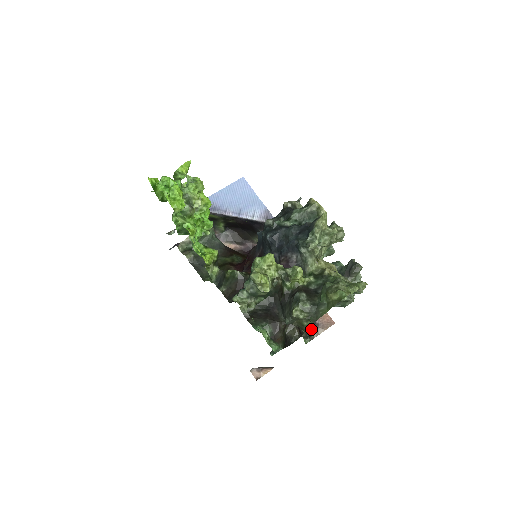
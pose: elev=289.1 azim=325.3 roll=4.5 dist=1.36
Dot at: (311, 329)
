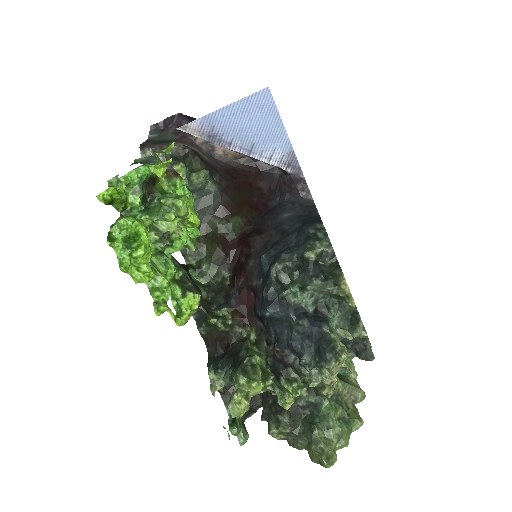
Dot at: occluded
